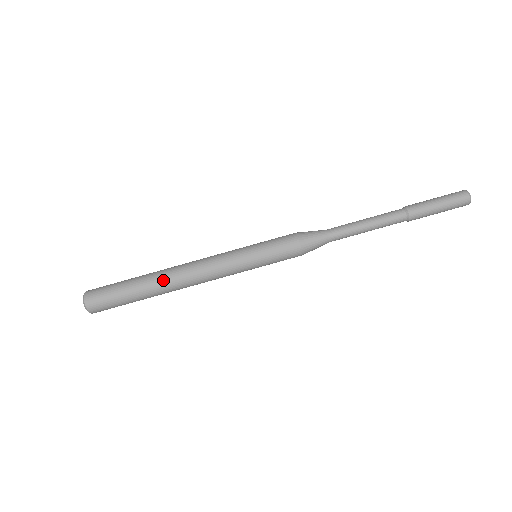
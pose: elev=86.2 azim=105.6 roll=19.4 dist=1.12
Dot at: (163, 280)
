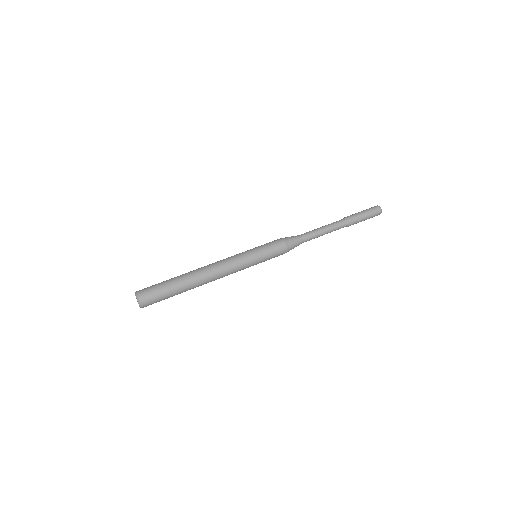
Dot at: (194, 273)
